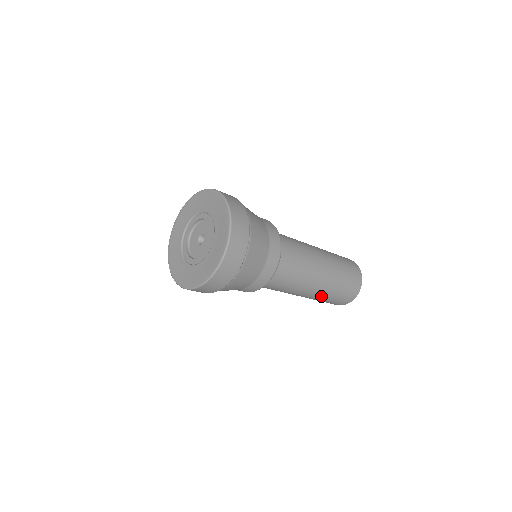
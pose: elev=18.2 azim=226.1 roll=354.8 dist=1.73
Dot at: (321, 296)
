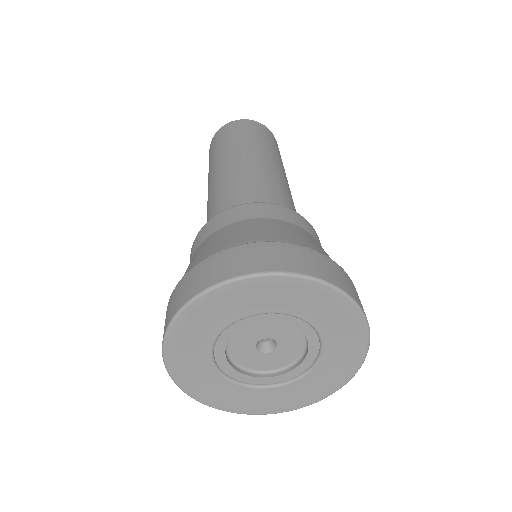
Dot at: occluded
